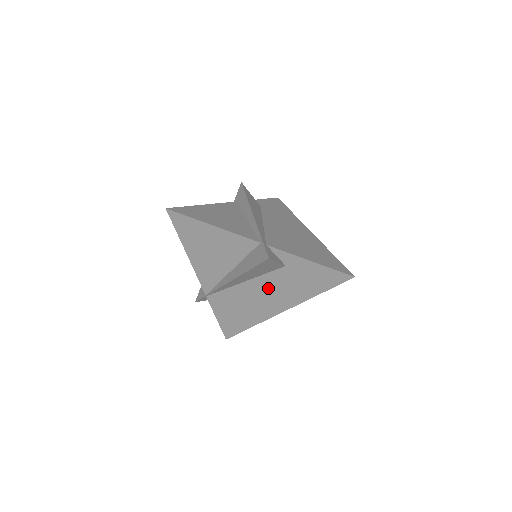
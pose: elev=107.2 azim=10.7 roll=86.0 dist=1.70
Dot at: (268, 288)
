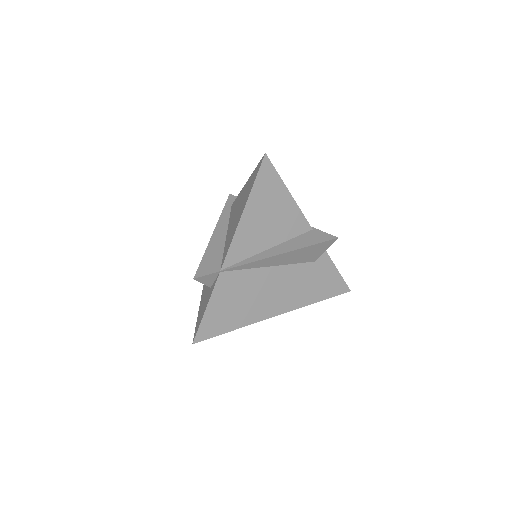
Dot at: (286, 281)
